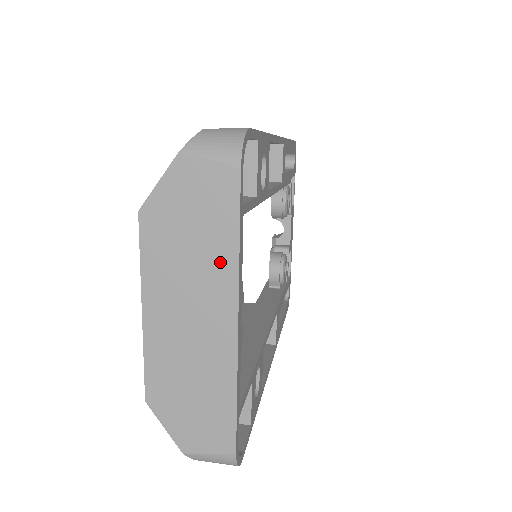
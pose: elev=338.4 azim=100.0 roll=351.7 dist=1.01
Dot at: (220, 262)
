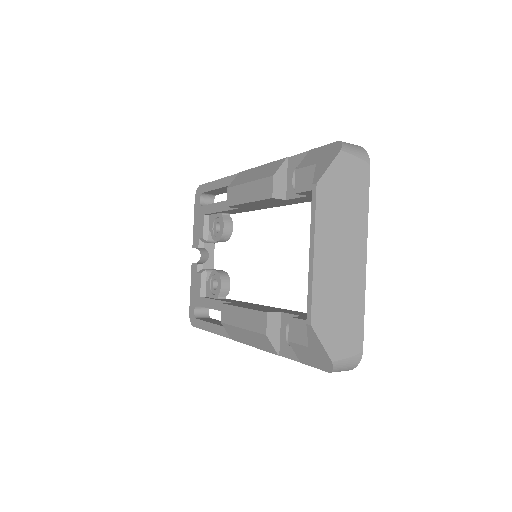
Dot at: (359, 219)
